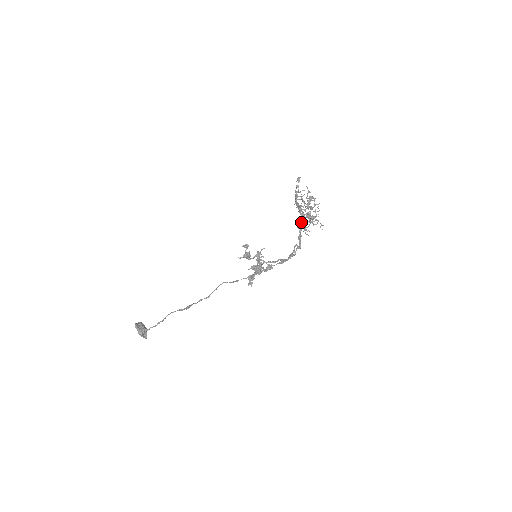
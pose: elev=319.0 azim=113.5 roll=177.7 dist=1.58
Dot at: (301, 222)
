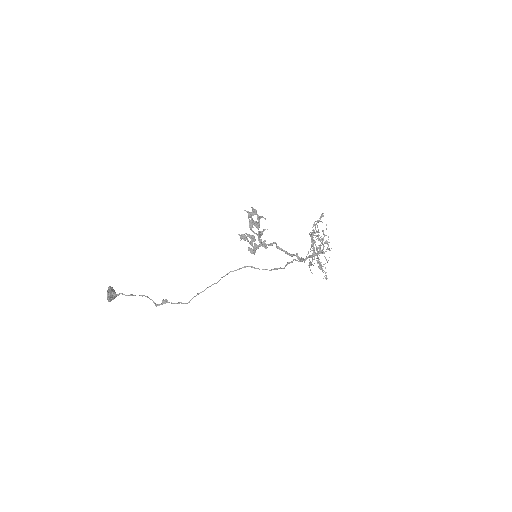
Dot at: (309, 256)
